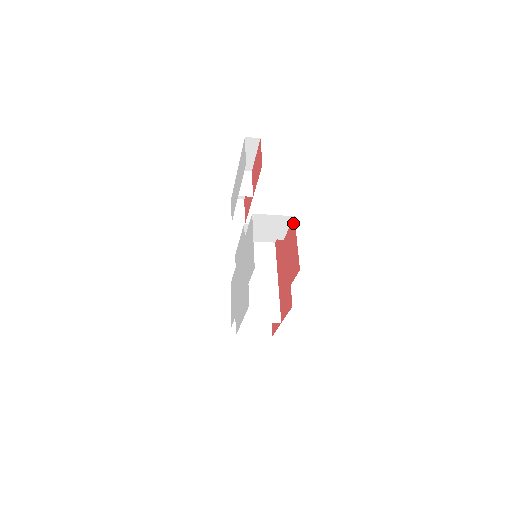
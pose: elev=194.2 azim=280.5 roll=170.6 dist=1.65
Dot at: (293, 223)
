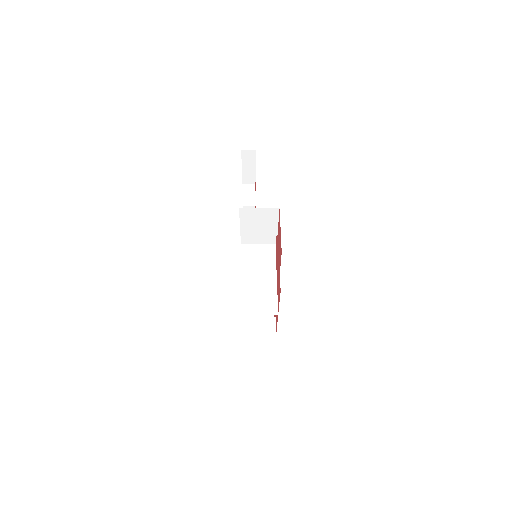
Dot at: (279, 215)
